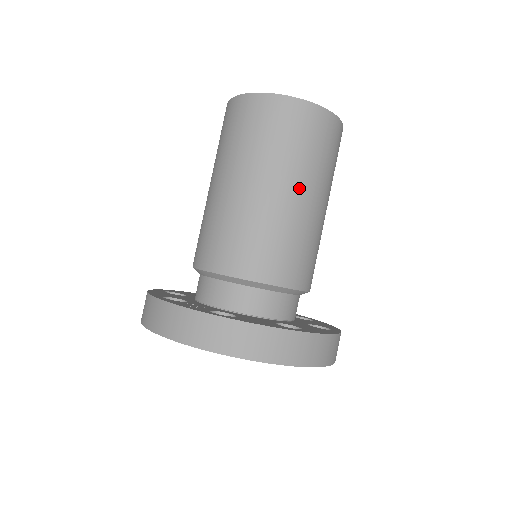
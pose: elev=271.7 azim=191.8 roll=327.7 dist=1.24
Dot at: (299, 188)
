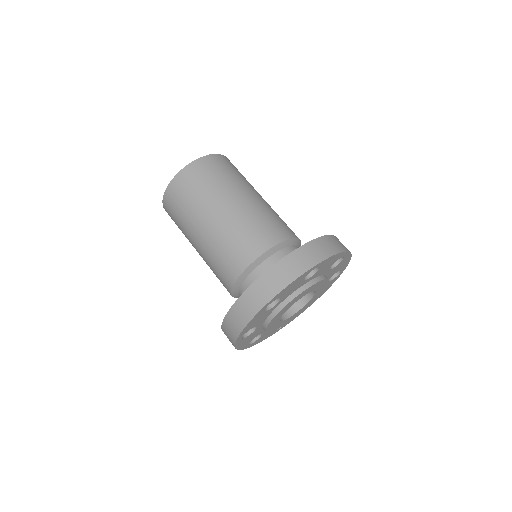
Dot at: (254, 191)
